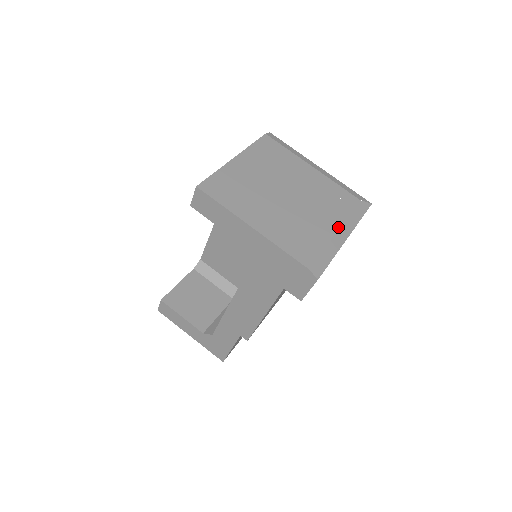
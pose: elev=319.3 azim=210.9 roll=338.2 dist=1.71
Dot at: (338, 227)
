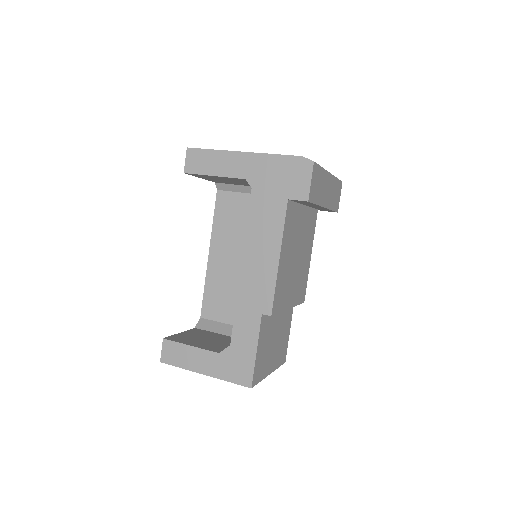
Dot at: occluded
